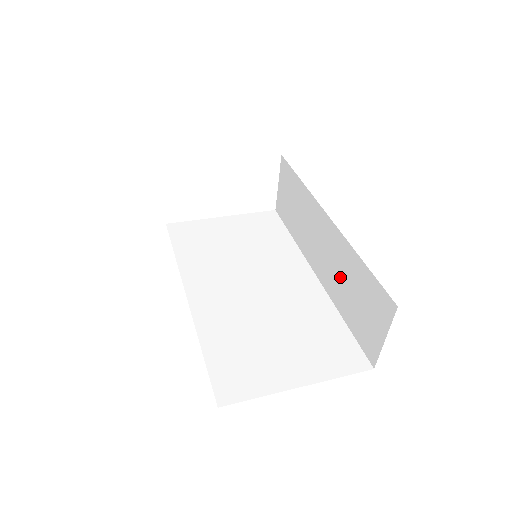
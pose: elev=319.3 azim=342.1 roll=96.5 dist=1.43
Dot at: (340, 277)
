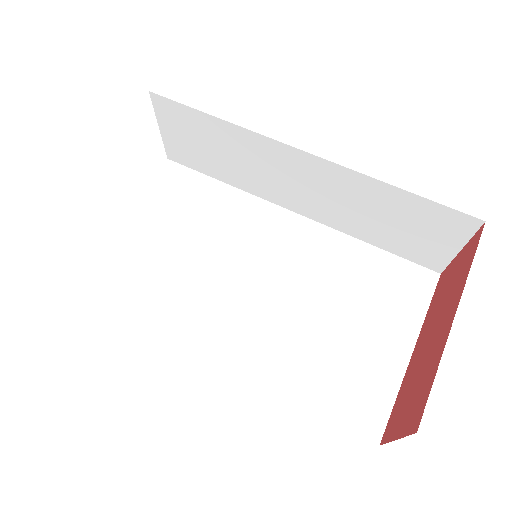
Dot at: (352, 209)
